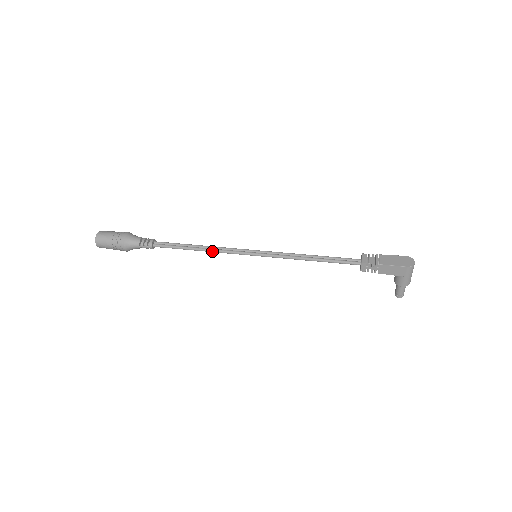
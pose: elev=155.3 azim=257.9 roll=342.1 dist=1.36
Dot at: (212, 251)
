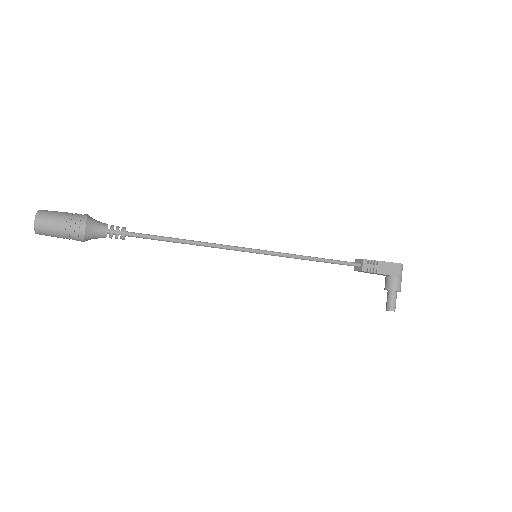
Dot at: (207, 244)
